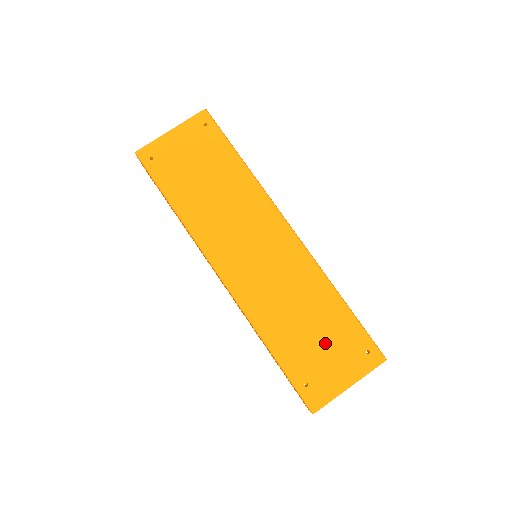
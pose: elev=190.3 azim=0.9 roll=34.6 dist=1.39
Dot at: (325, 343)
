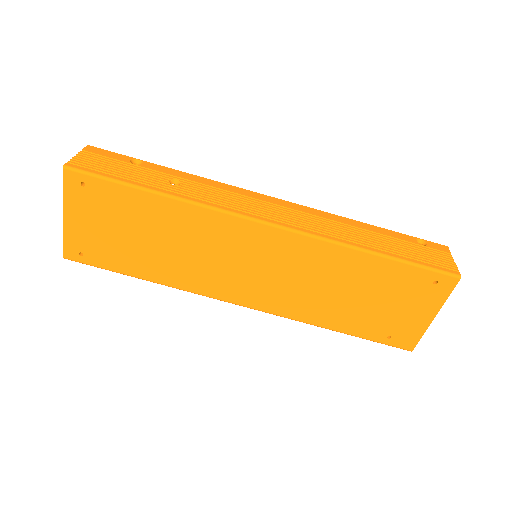
Dot at: (384, 299)
